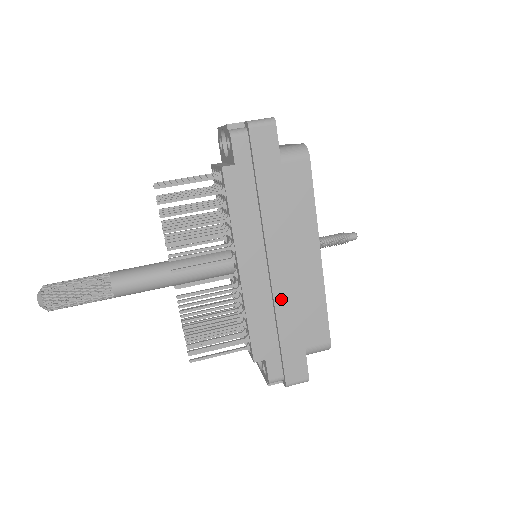
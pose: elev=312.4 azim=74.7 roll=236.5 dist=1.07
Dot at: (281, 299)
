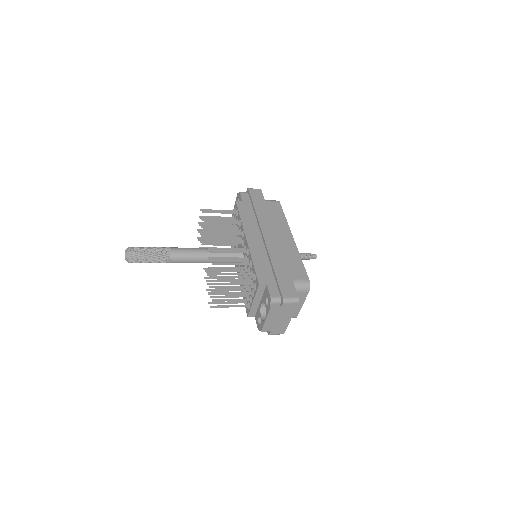
Dot at: (273, 252)
